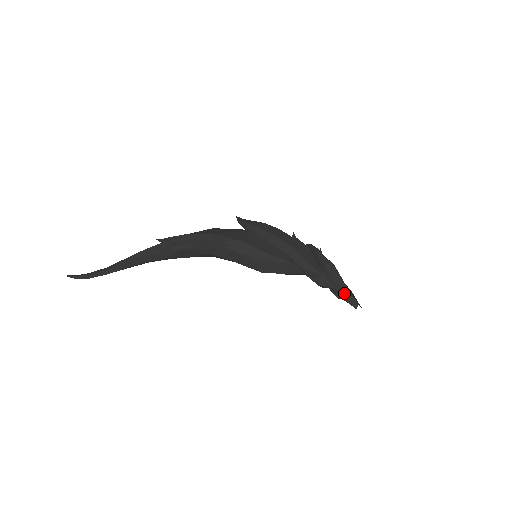
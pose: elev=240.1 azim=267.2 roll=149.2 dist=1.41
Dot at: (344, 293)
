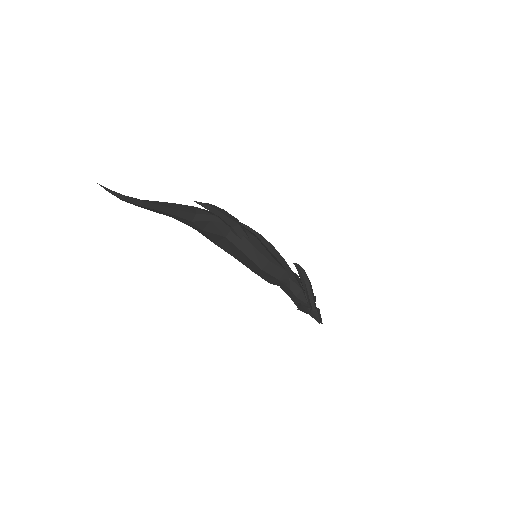
Dot at: (315, 309)
